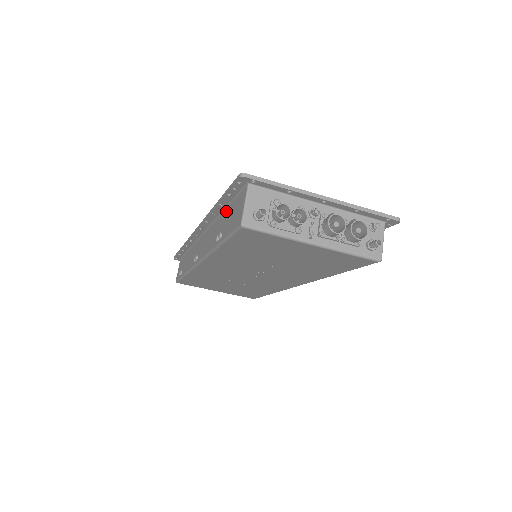
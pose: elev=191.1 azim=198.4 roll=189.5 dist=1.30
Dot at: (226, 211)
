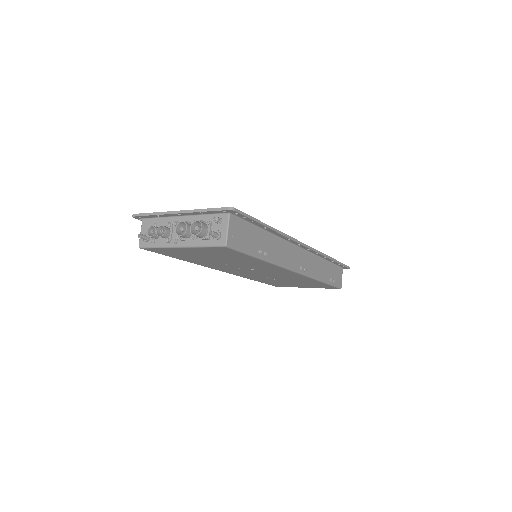
Dot at: occluded
